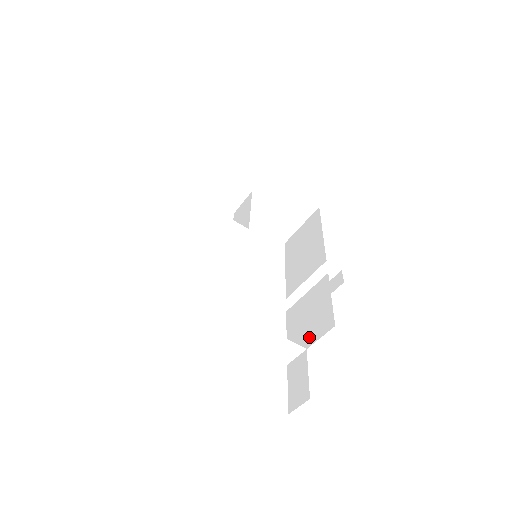
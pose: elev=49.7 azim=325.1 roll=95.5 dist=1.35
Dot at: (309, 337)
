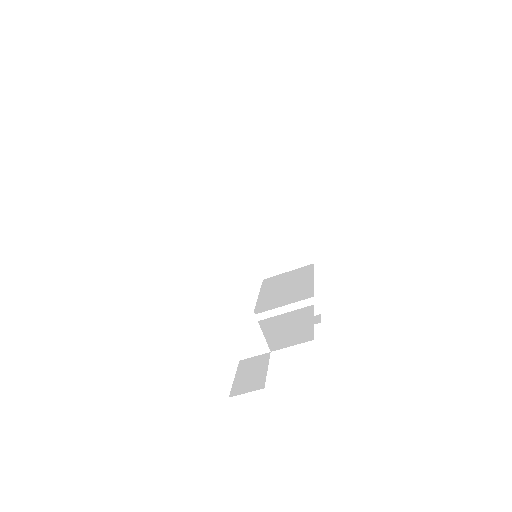
Dot at: (277, 344)
